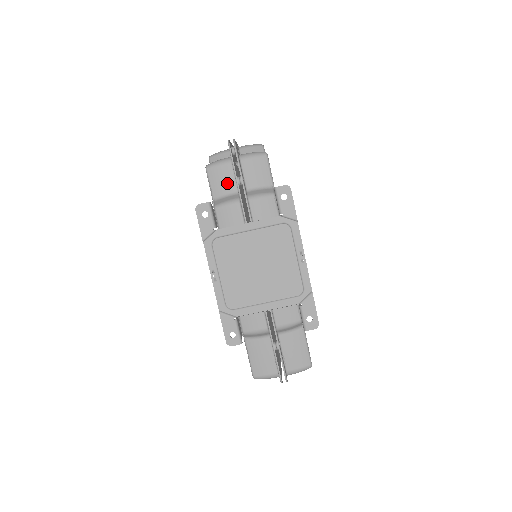
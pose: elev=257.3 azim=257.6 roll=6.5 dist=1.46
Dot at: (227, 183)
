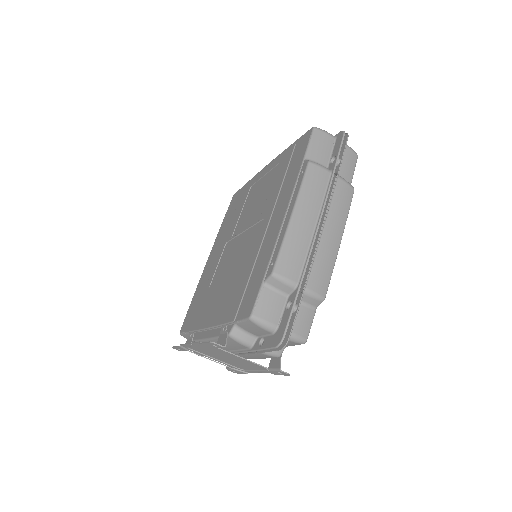
Dot at: (255, 332)
